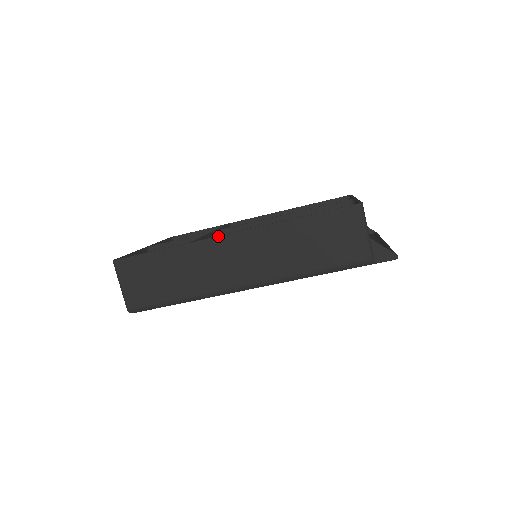
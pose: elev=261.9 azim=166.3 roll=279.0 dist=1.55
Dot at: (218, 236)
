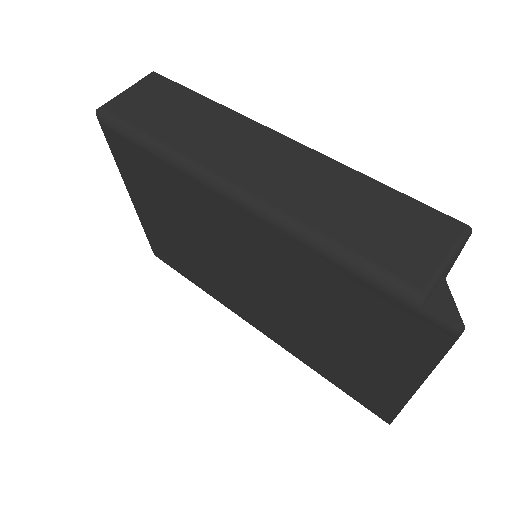
Dot at: occluded
